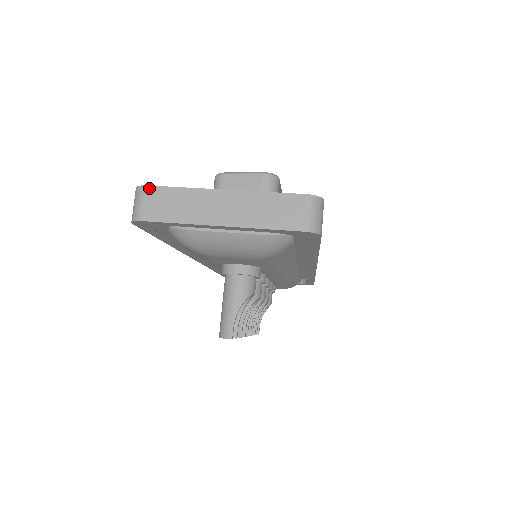
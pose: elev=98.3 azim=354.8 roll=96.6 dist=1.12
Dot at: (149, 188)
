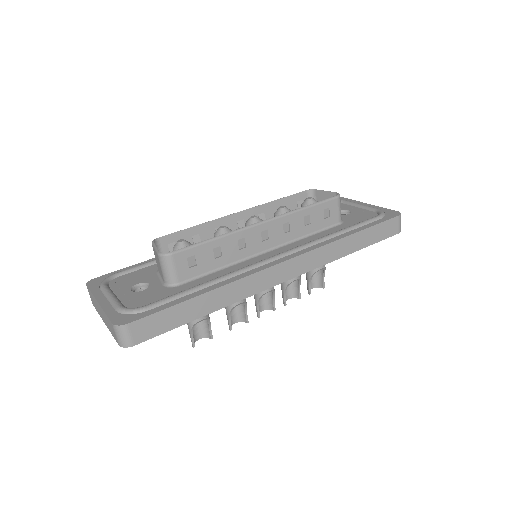
Dot at: (87, 287)
